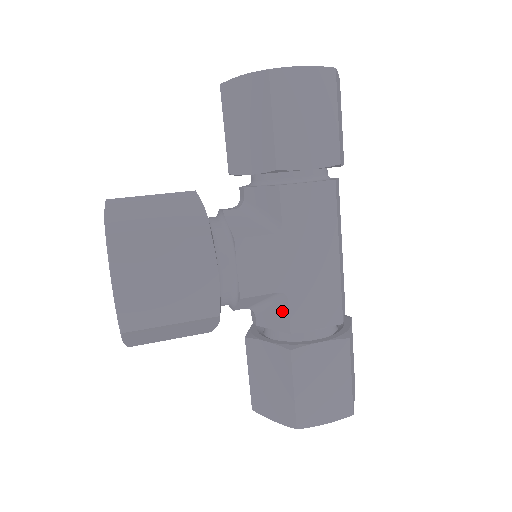
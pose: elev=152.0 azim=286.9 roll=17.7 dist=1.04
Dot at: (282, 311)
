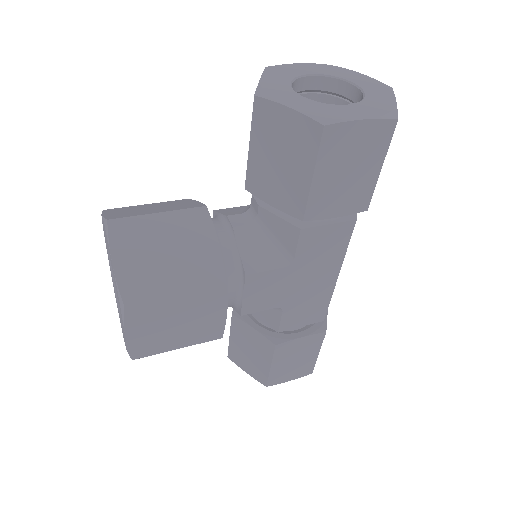
Dot at: (274, 315)
